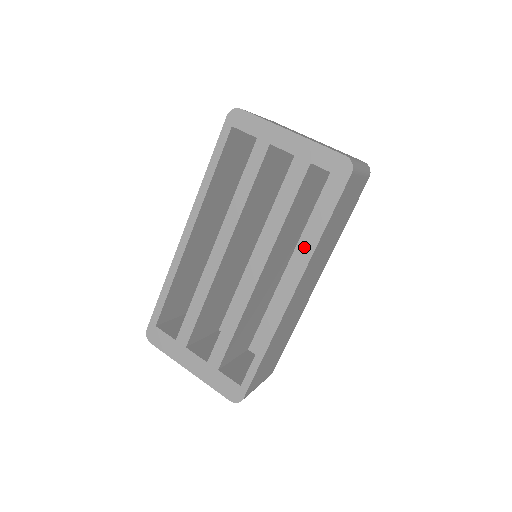
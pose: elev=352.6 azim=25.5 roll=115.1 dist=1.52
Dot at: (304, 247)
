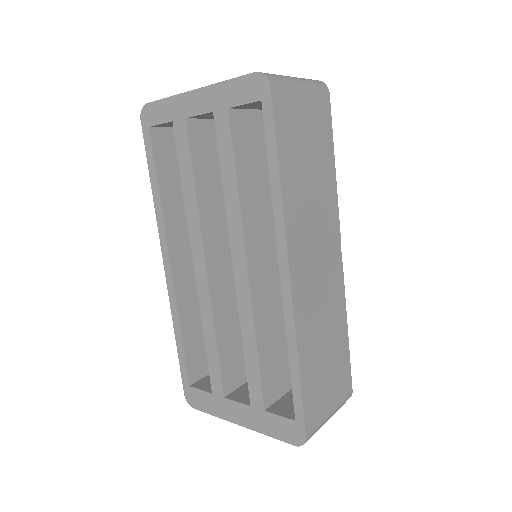
Dot at: occluded
